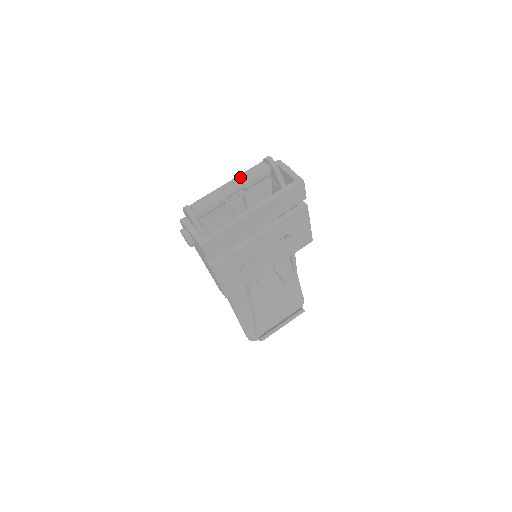
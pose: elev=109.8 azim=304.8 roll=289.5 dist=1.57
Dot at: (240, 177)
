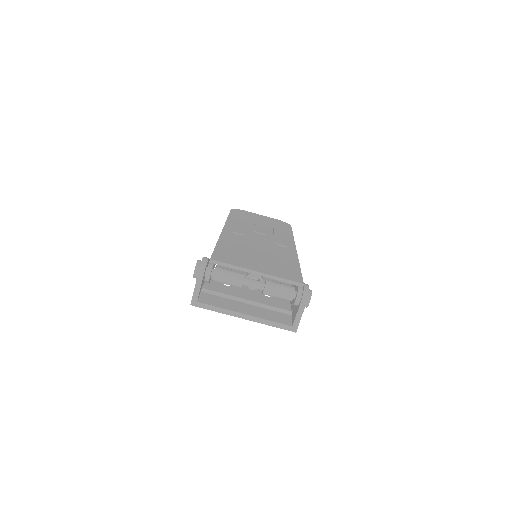
Dot at: (266, 289)
